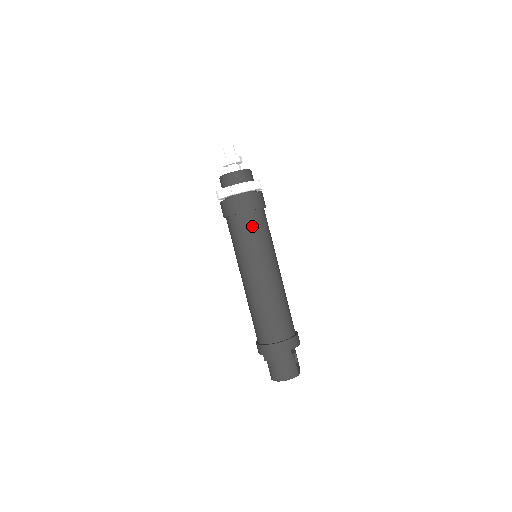
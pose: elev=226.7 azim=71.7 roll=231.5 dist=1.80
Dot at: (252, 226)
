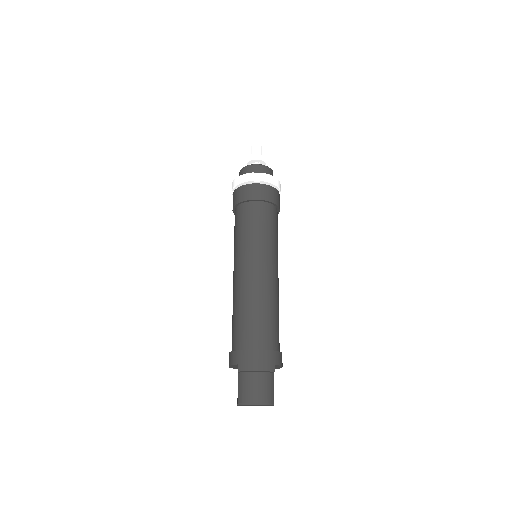
Dot at: (266, 217)
